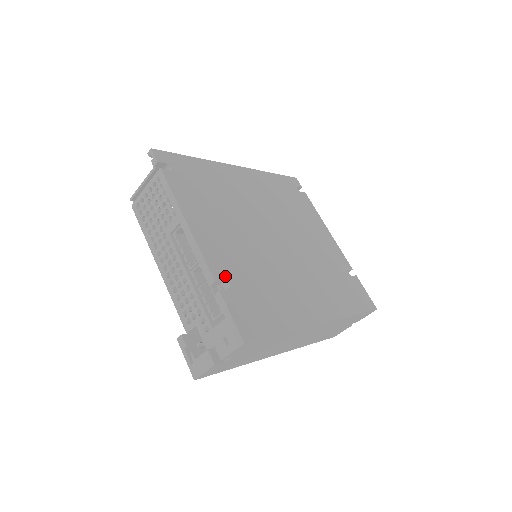
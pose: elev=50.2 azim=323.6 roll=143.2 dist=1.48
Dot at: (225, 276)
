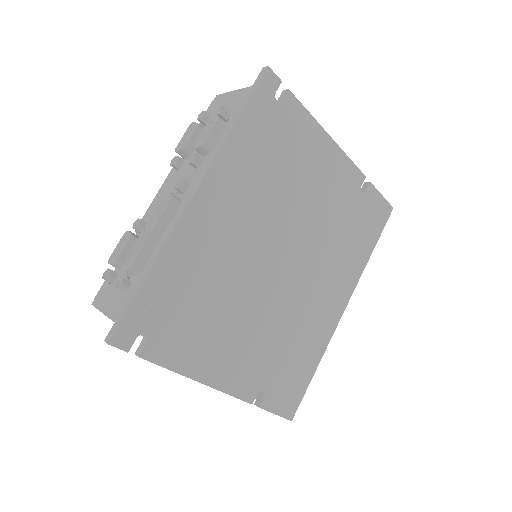
Dot at: (257, 388)
